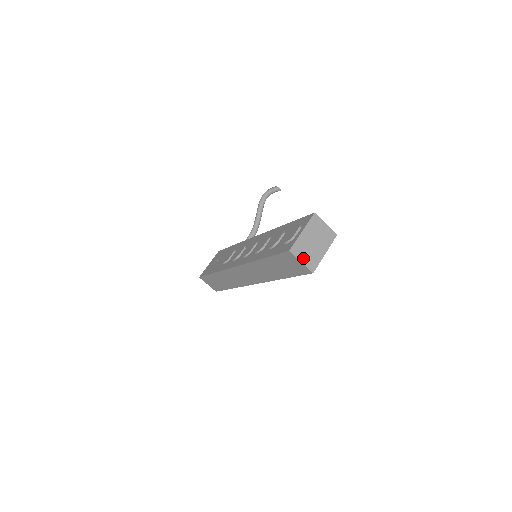
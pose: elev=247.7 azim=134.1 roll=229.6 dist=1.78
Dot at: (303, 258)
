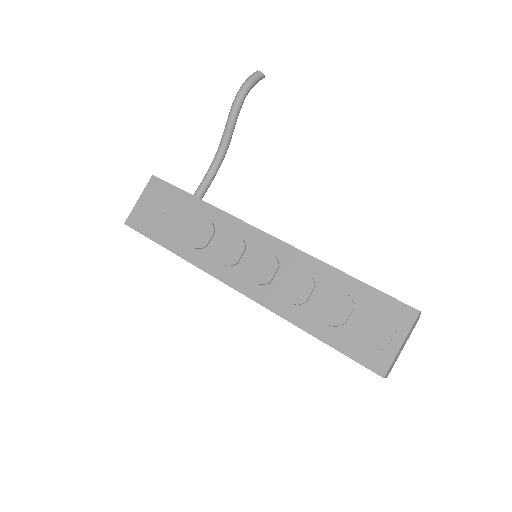
Dot at: occluded
